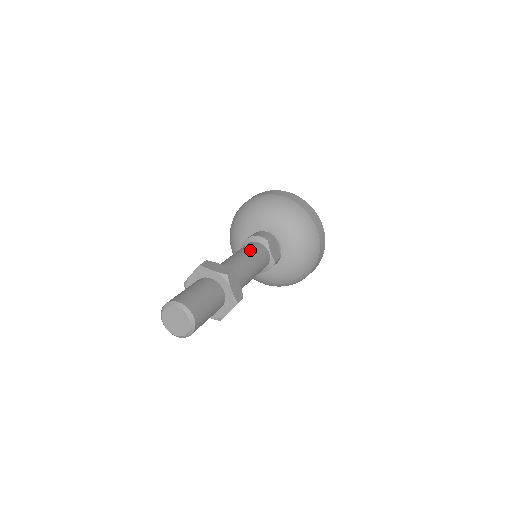
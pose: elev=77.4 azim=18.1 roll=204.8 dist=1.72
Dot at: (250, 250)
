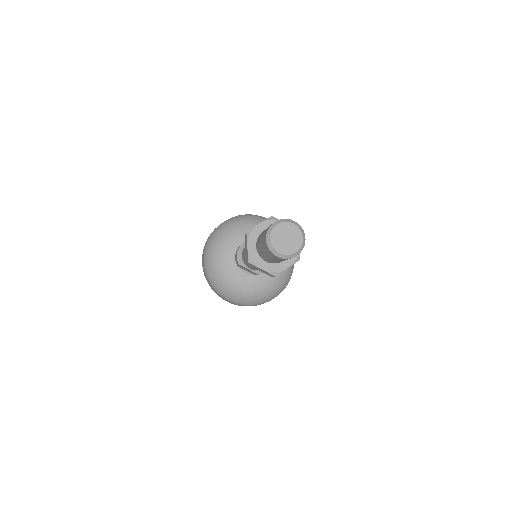
Dot at: occluded
